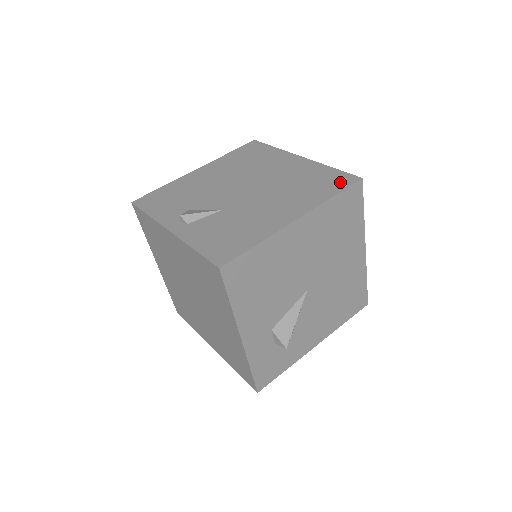
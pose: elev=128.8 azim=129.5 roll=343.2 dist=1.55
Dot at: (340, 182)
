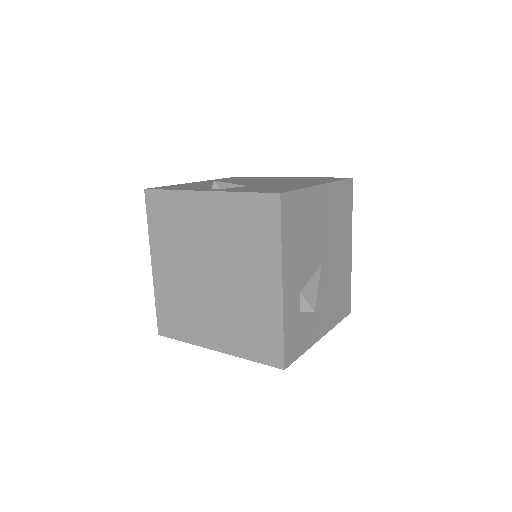
Dot at: (337, 178)
